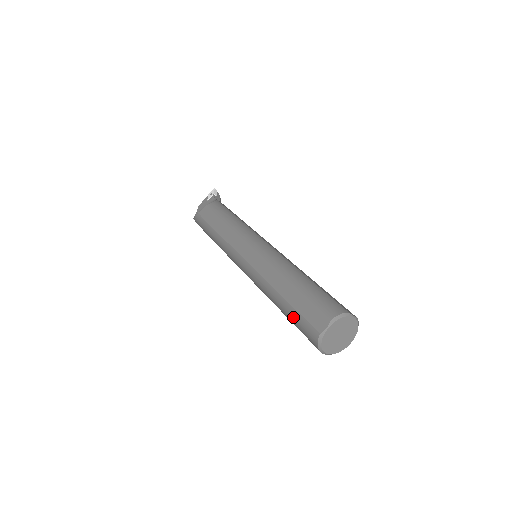
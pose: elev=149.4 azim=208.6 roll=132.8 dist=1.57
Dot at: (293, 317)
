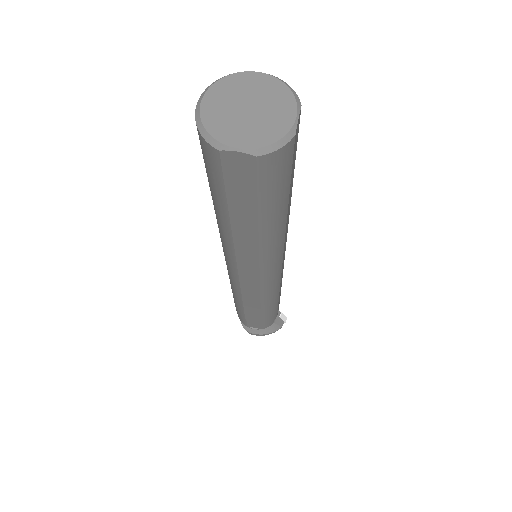
Dot at: occluded
